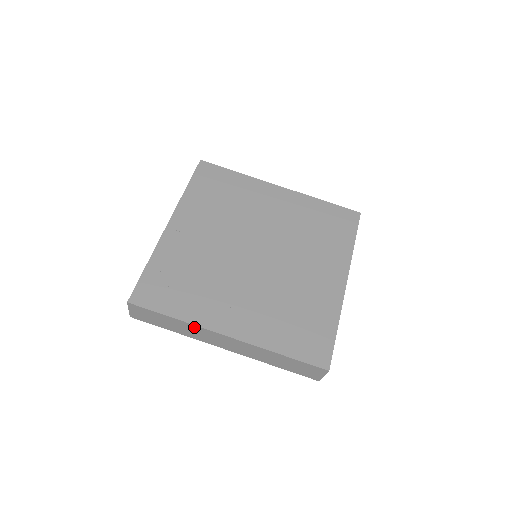
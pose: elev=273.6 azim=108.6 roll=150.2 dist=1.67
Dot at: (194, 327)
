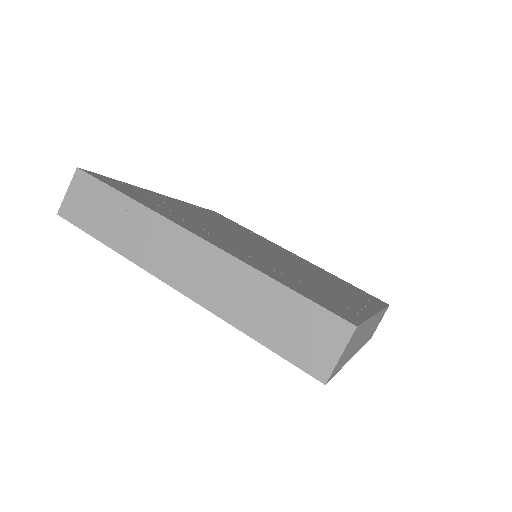
Dot at: (151, 219)
